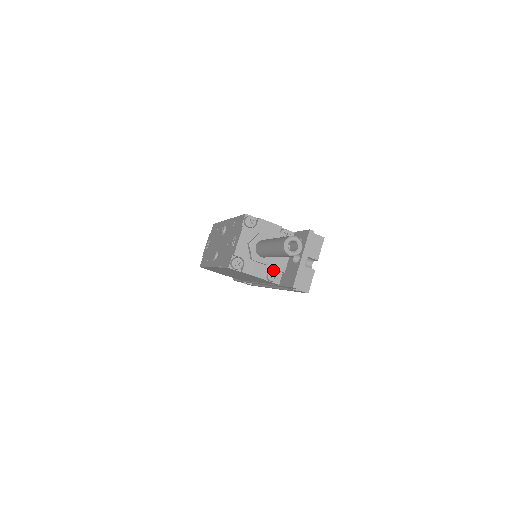
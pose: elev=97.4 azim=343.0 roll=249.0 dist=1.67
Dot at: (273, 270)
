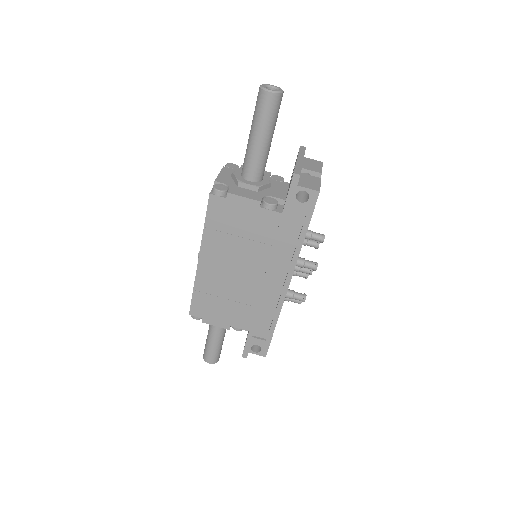
Dot at: (269, 197)
